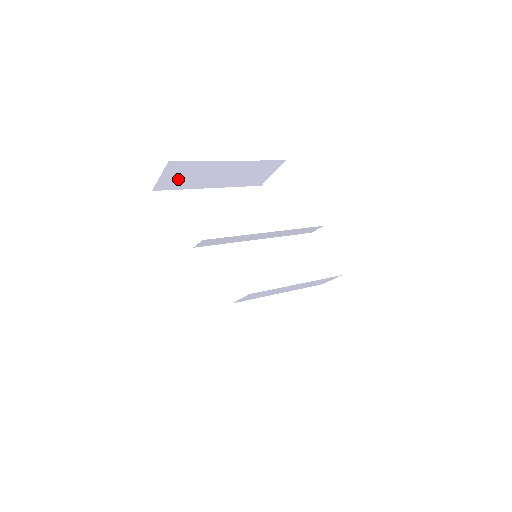
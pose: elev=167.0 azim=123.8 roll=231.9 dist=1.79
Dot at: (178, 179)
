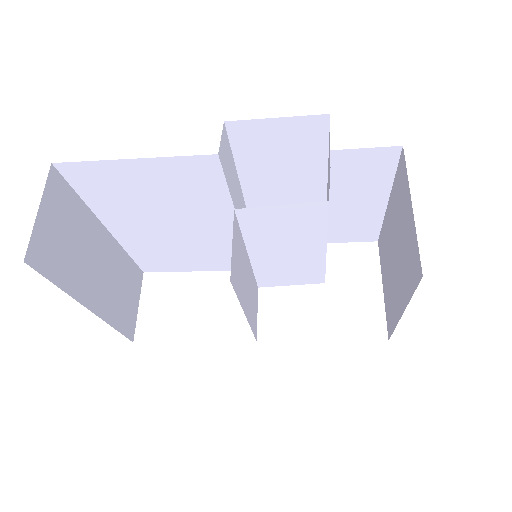
Dot at: (57, 242)
